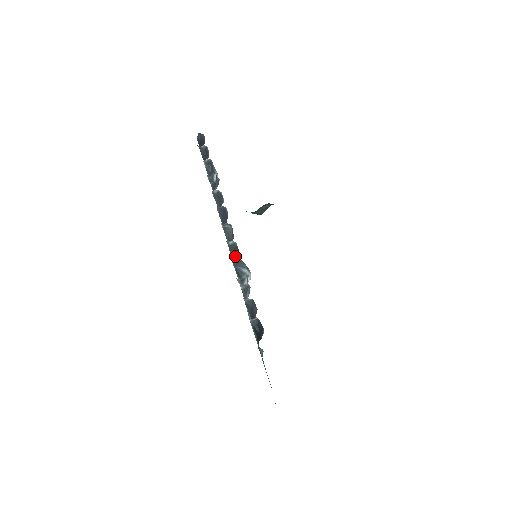
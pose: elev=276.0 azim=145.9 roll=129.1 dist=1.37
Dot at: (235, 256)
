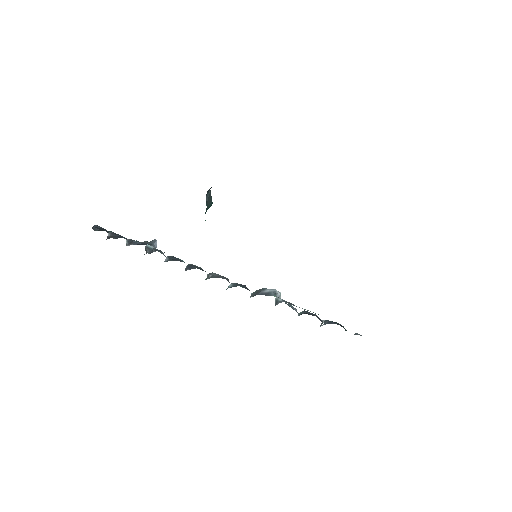
Dot at: occluded
